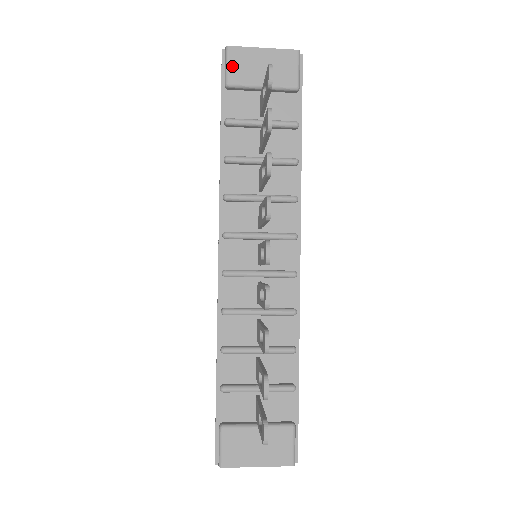
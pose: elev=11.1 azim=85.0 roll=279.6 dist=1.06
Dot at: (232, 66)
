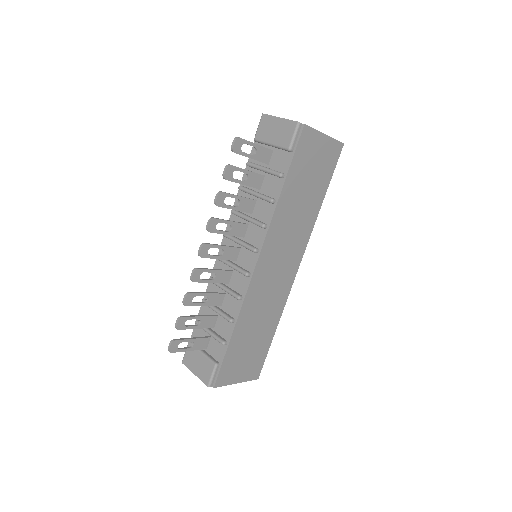
Dot at: (260, 127)
